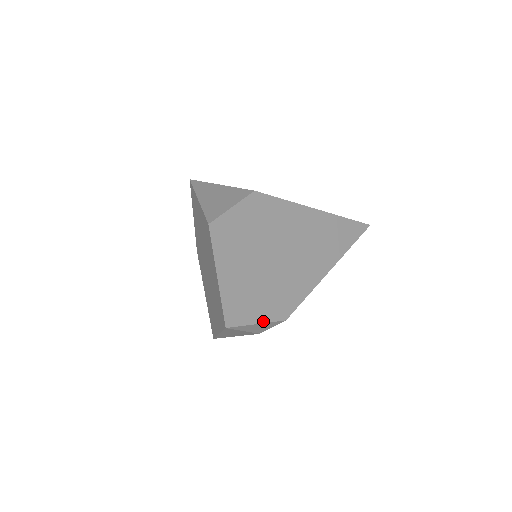
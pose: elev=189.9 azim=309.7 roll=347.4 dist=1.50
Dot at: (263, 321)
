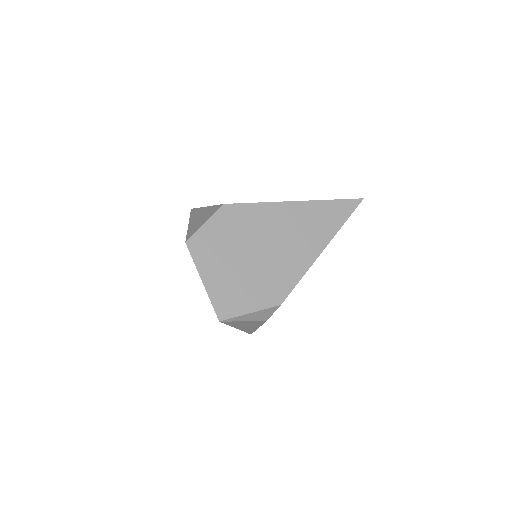
Dot at: (256, 310)
